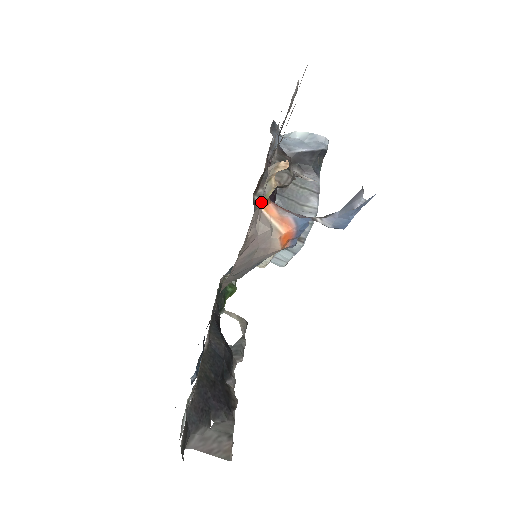
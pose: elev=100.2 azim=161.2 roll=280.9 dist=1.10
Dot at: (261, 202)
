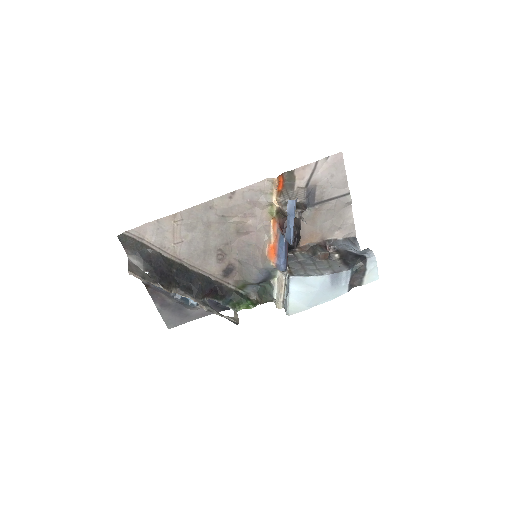
Dot at: (261, 202)
